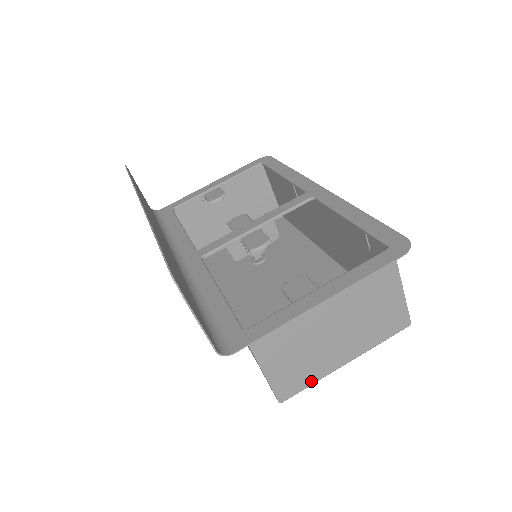
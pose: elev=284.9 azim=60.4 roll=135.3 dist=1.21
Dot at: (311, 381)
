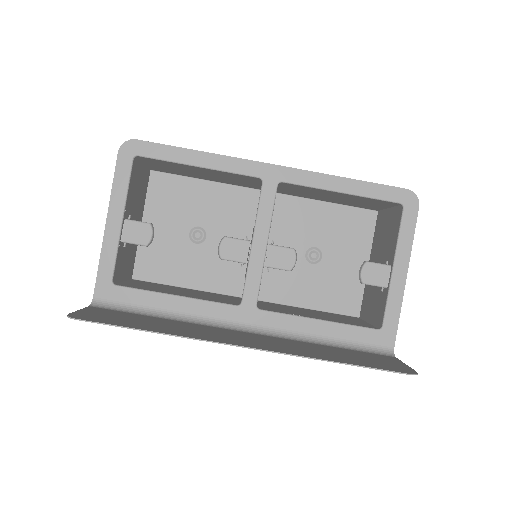
Dot at: (365, 293)
